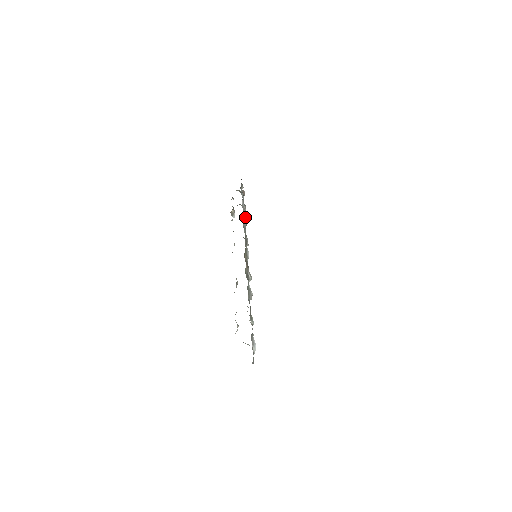
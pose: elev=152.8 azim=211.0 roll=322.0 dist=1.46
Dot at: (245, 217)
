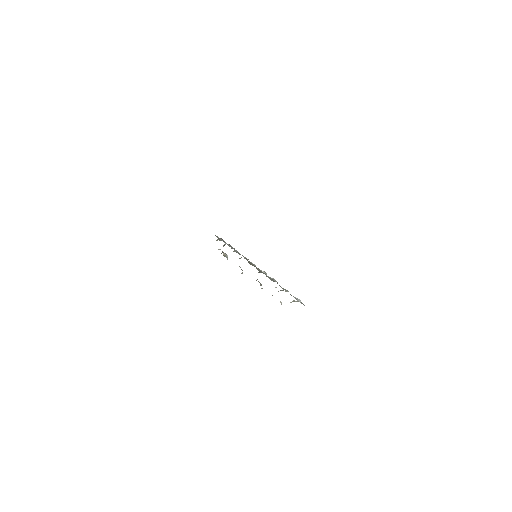
Dot at: occluded
